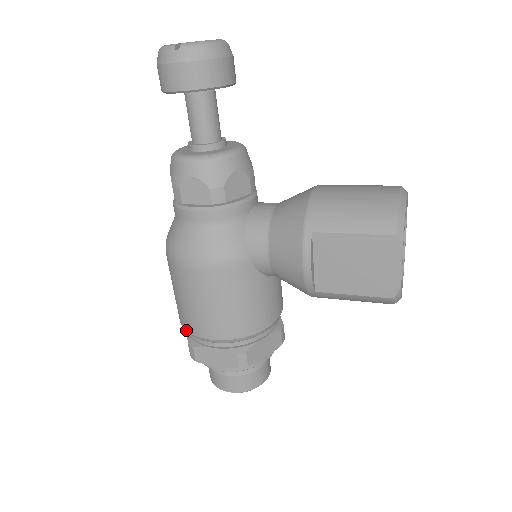
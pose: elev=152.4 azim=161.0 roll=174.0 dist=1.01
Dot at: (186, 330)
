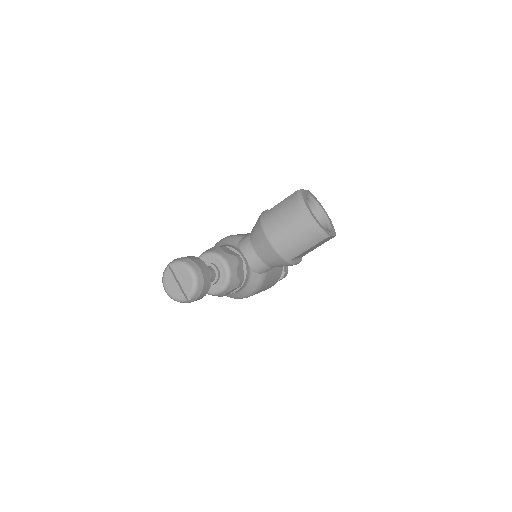
Dot at: occluded
